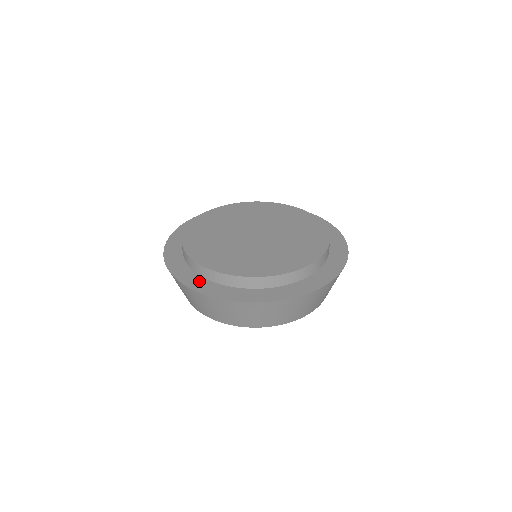
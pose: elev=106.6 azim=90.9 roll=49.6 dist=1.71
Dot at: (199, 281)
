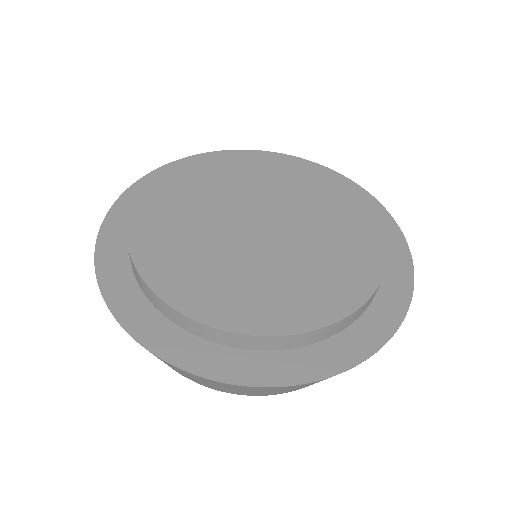
Dot at: (148, 318)
